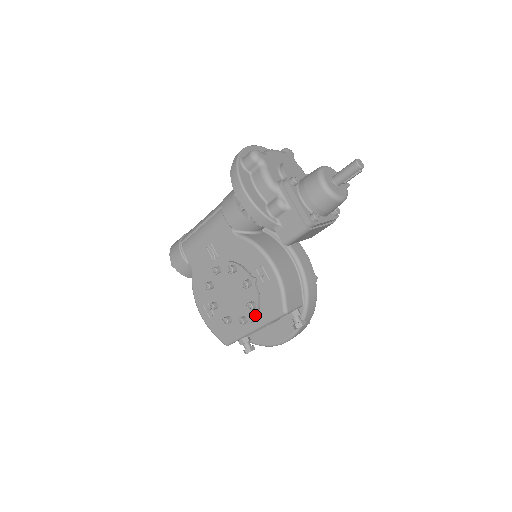
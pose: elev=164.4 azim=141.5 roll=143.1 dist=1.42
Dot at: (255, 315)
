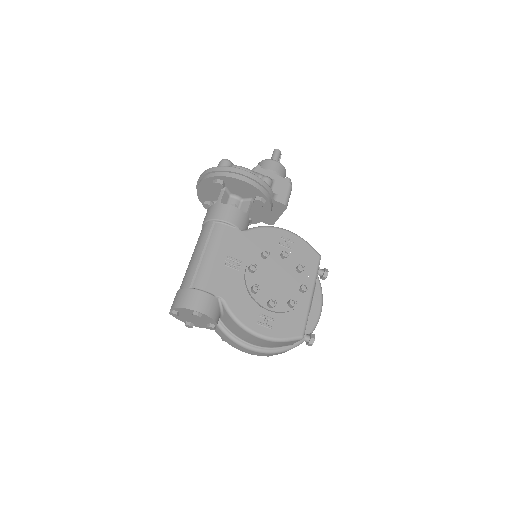
Dot at: (307, 276)
